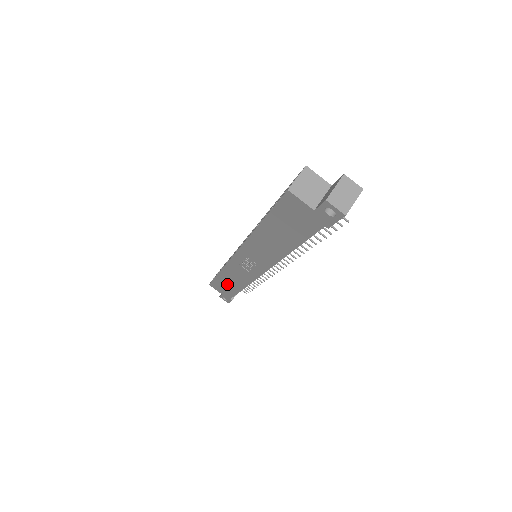
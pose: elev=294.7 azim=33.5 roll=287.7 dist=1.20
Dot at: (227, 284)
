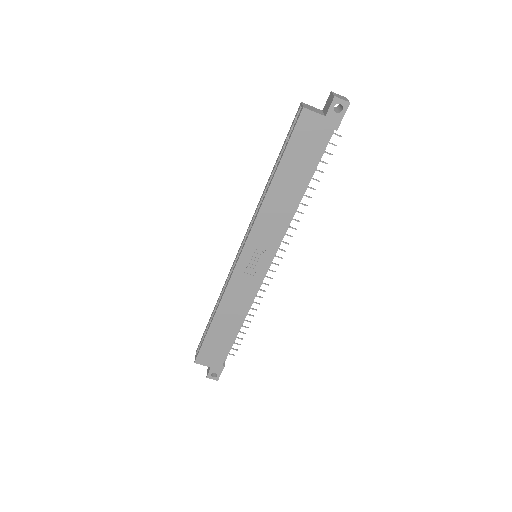
Dot at: (222, 333)
